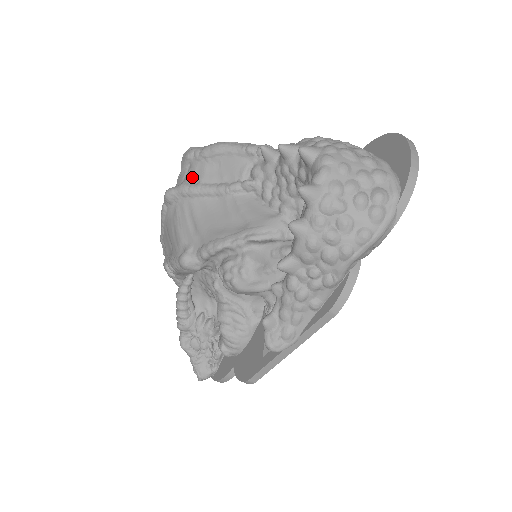
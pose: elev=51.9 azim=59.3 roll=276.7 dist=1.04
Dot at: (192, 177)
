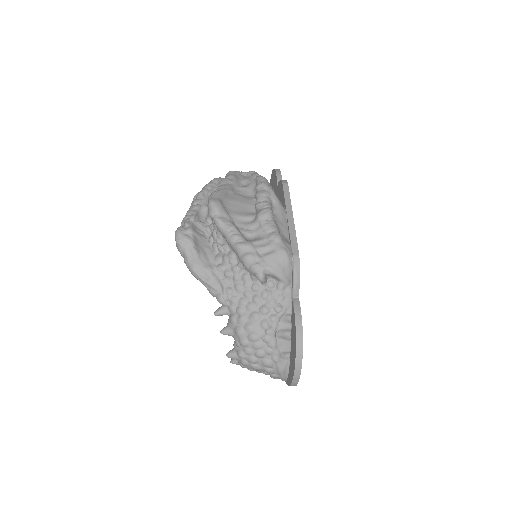
Dot at: occluded
